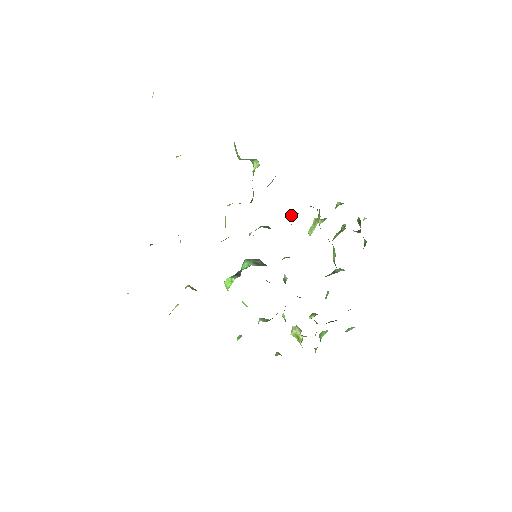
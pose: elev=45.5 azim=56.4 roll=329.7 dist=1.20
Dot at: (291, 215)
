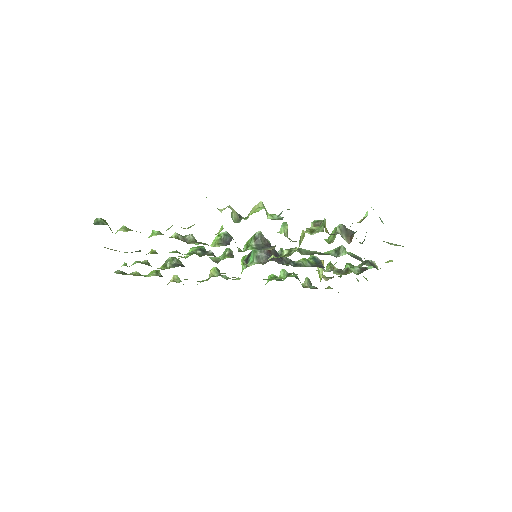
Dot at: (282, 223)
